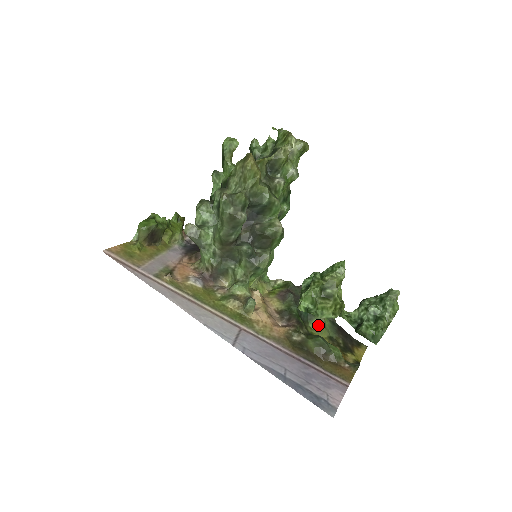
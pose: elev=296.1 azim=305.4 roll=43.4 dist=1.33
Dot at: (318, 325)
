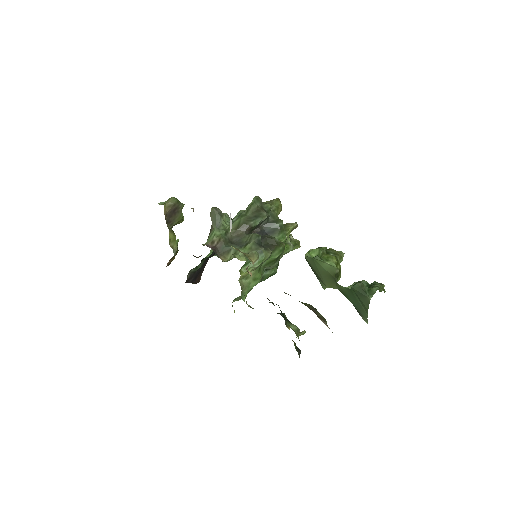
Dot at: (295, 327)
